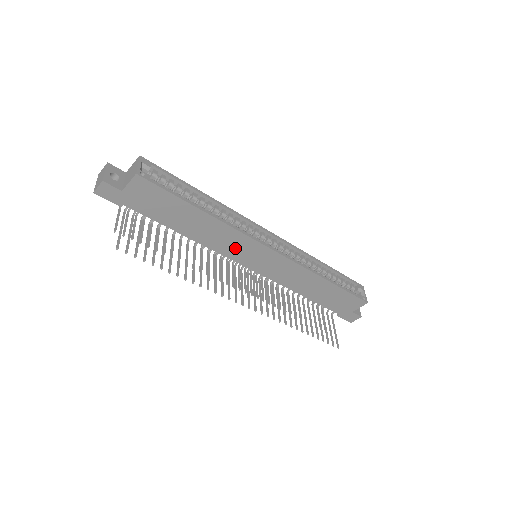
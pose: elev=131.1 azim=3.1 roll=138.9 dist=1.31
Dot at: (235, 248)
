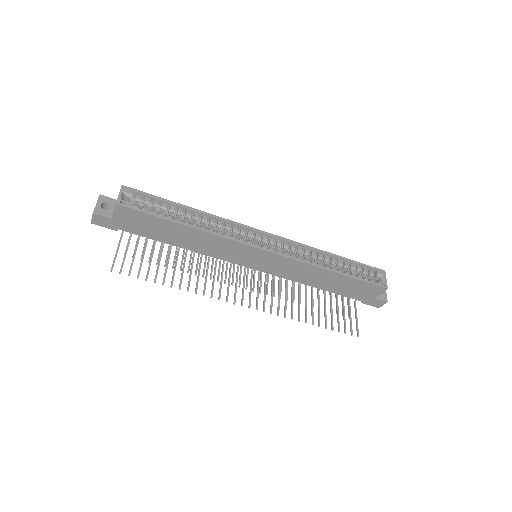
Dot at: (229, 253)
